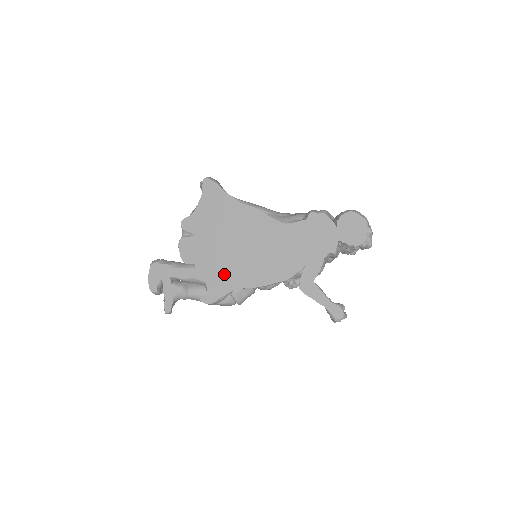
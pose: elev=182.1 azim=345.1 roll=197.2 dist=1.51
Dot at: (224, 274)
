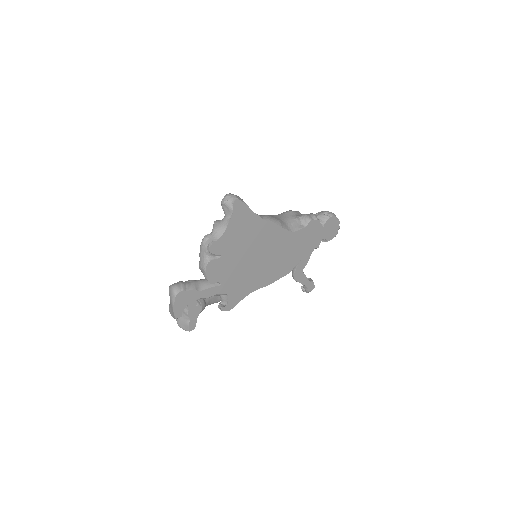
Dot at: (244, 283)
